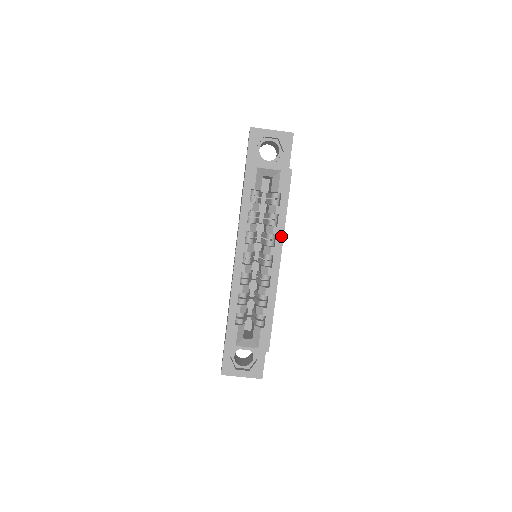
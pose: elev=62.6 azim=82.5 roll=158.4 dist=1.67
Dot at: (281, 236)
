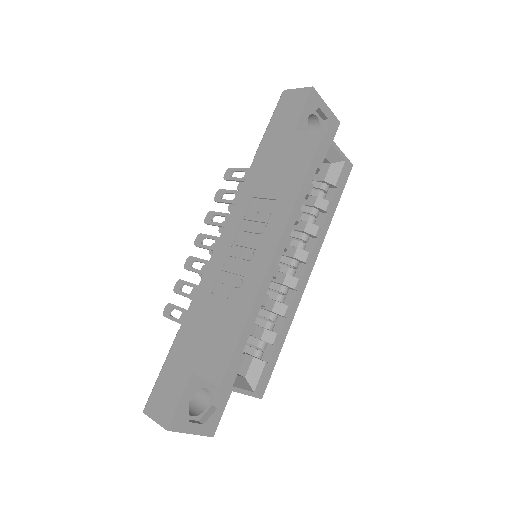
Dot at: (321, 242)
